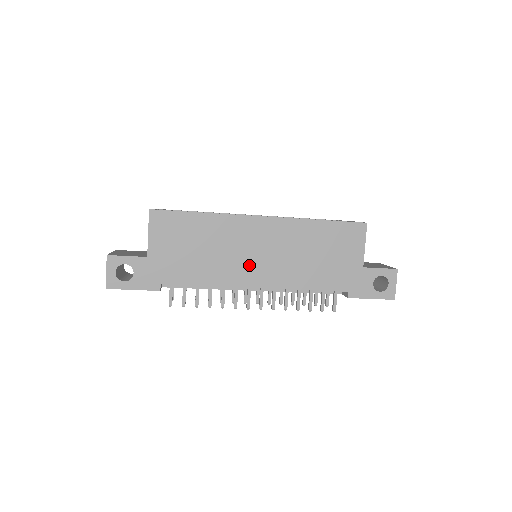
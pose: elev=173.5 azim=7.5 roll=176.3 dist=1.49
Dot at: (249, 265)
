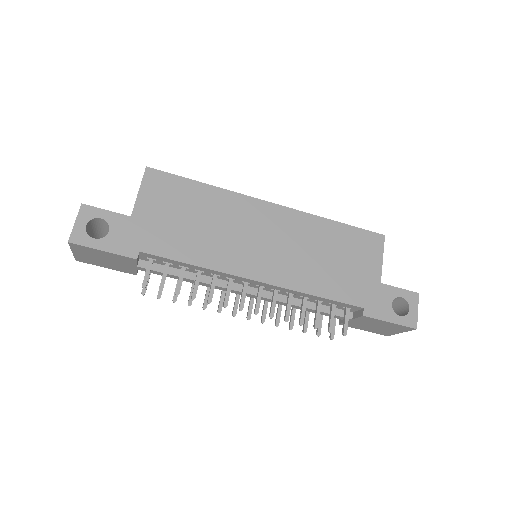
Dot at: (251, 252)
